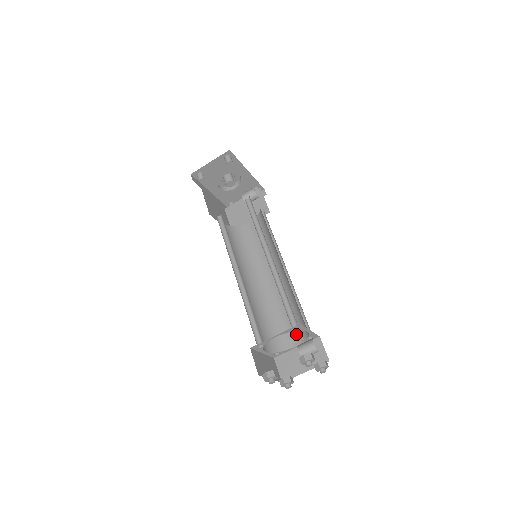
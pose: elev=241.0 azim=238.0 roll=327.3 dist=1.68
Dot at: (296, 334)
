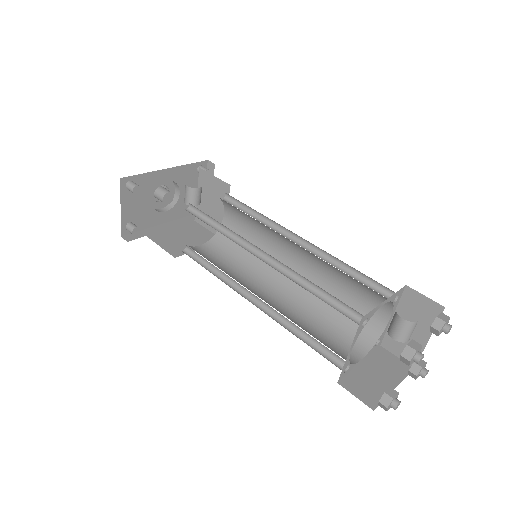
Dot at: (377, 304)
